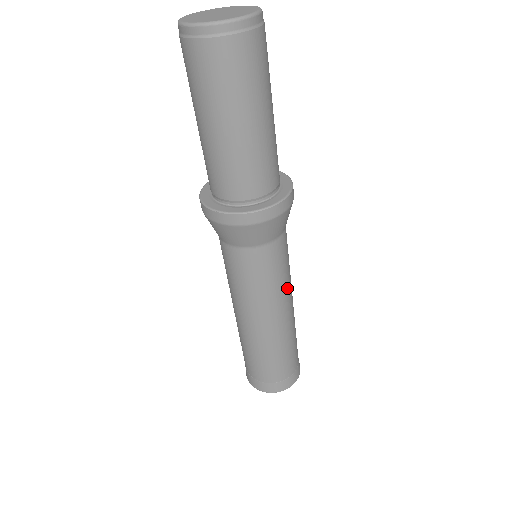
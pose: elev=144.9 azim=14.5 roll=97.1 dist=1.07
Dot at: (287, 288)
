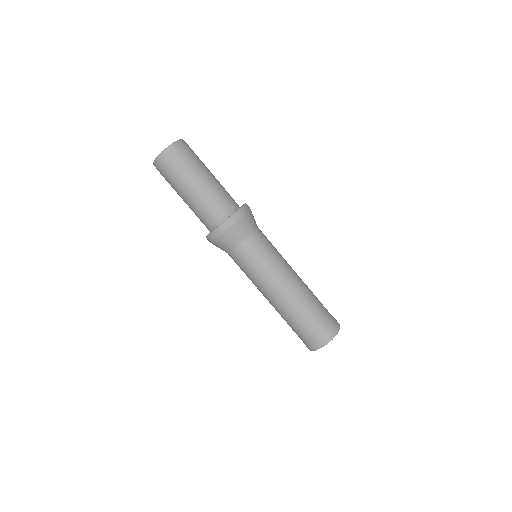
Dot at: (264, 279)
